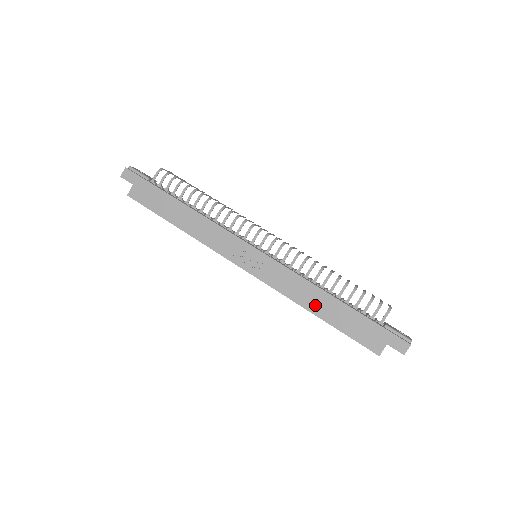
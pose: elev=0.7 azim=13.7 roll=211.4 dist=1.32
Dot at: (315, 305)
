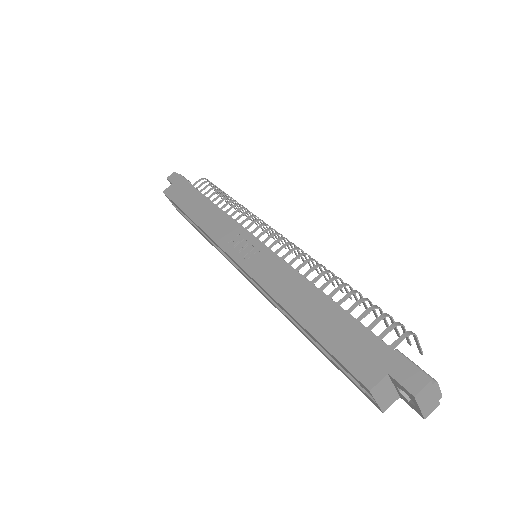
Dot at: (298, 304)
